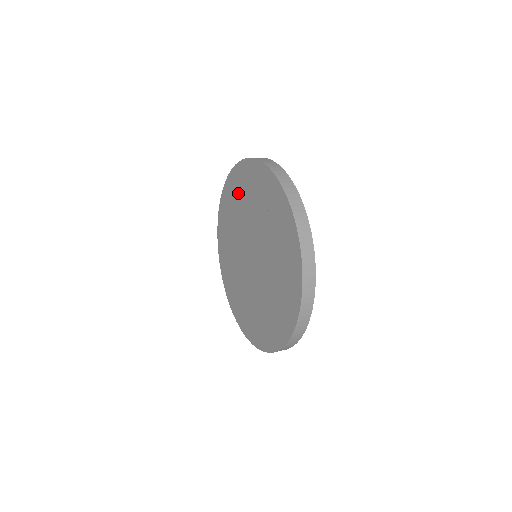
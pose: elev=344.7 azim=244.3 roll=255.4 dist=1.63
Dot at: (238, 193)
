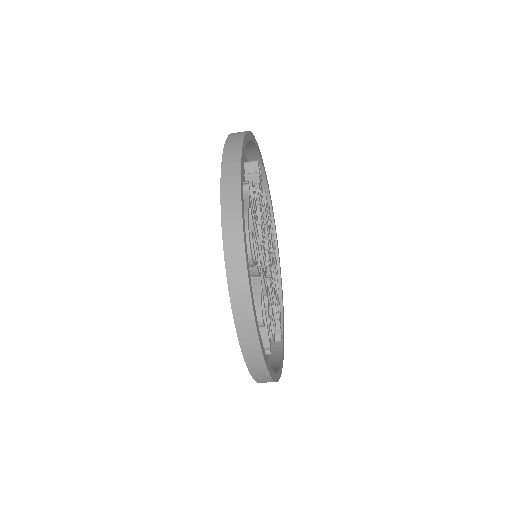
Dot at: occluded
